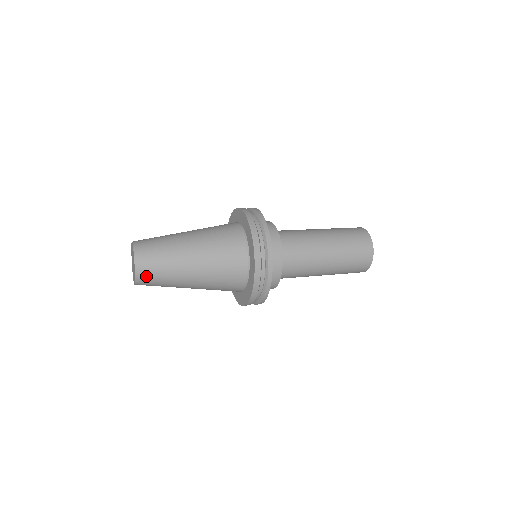
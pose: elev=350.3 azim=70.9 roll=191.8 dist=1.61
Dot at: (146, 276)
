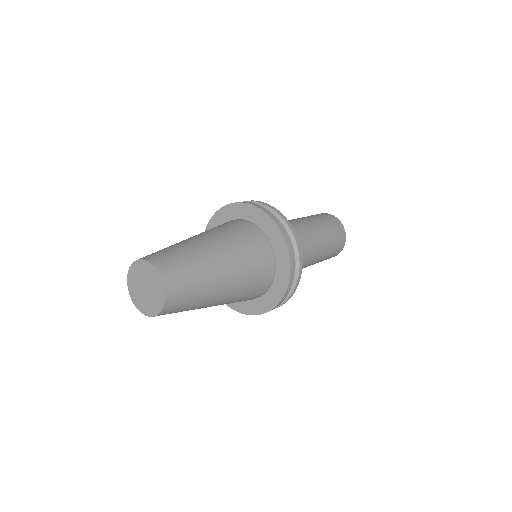
Dot at: (177, 293)
